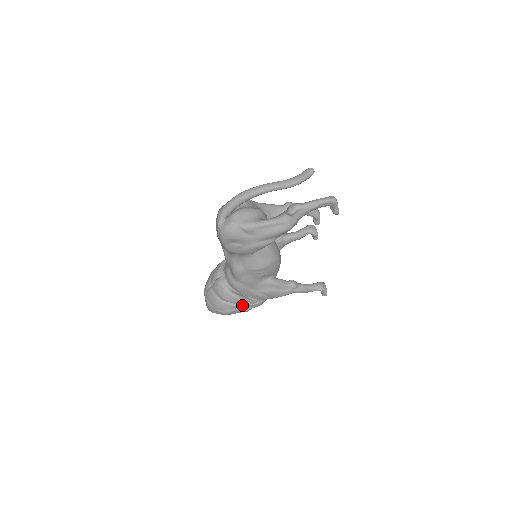
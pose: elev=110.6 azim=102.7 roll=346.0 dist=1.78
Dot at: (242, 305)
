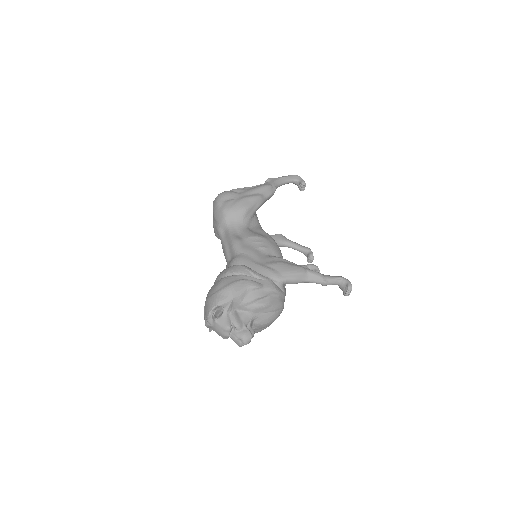
Dot at: (248, 276)
